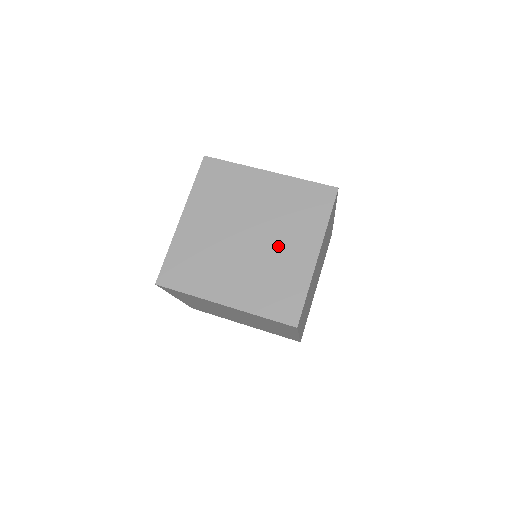
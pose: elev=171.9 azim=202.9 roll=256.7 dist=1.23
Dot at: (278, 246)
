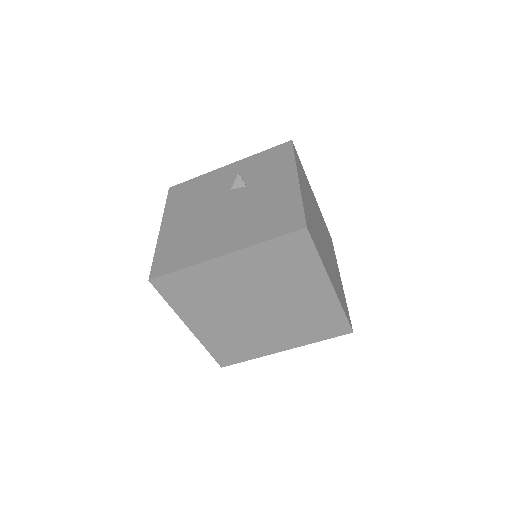
Dot at: (291, 300)
